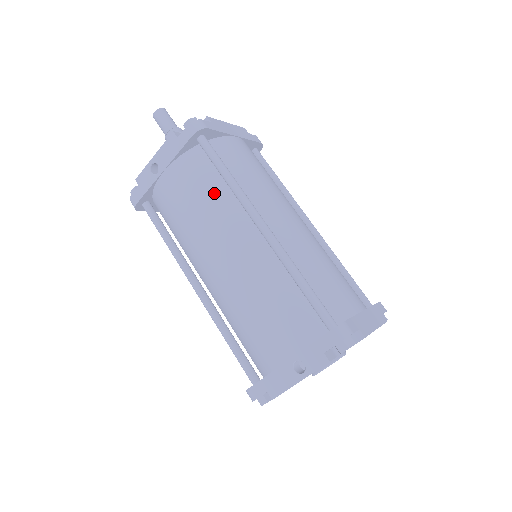
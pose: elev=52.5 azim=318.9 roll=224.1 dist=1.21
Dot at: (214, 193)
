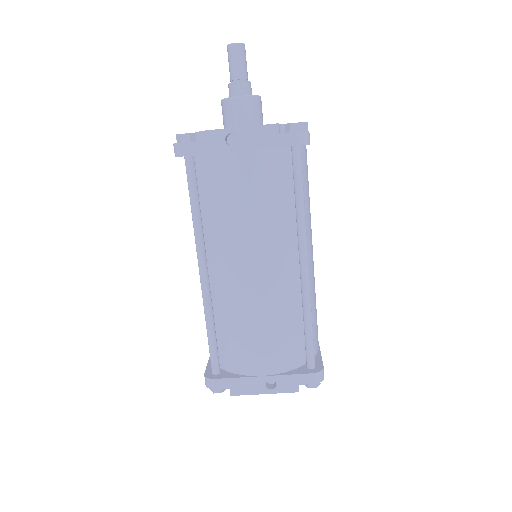
Dot at: (279, 207)
